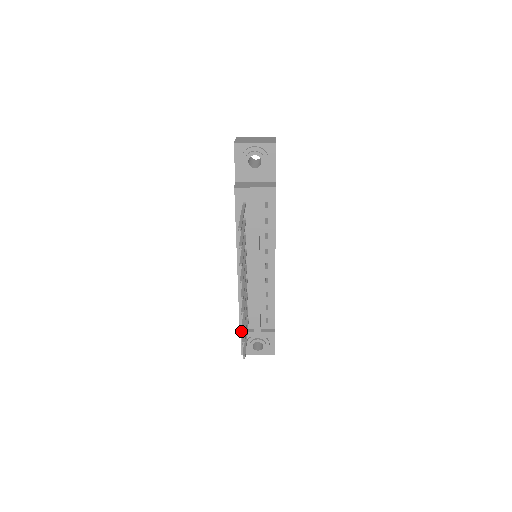
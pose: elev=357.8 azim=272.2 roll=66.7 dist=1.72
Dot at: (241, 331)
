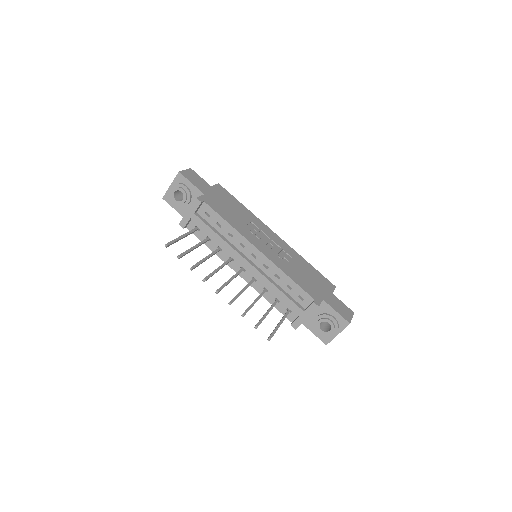
Dot at: (291, 323)
